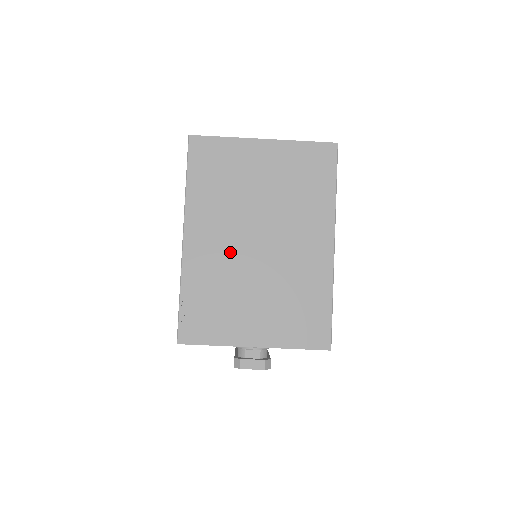
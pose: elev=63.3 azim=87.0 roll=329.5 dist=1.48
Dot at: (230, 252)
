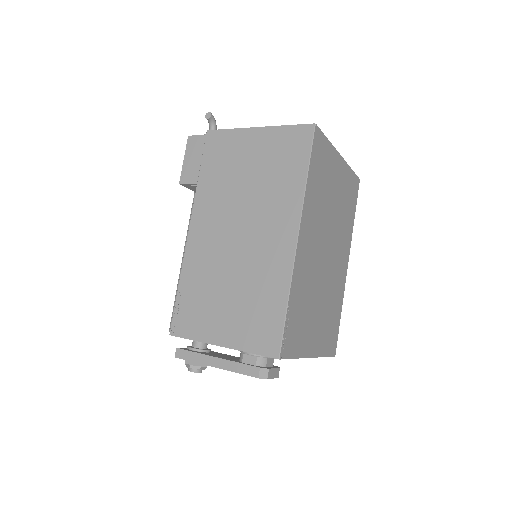
Dot at: (315, 261)
